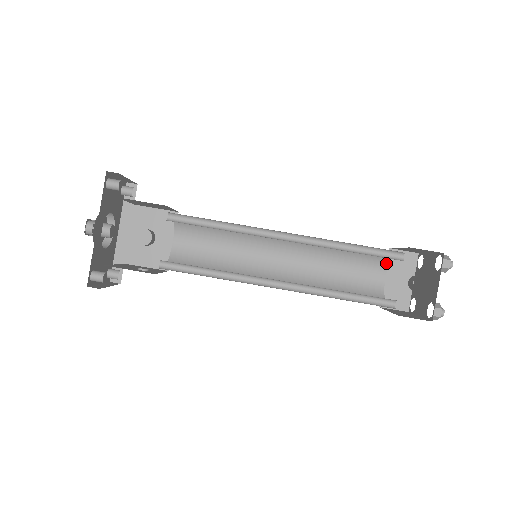
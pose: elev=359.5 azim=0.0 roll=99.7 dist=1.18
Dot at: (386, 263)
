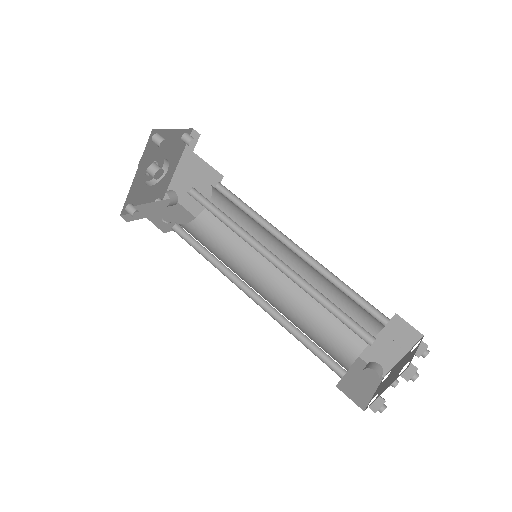
Dot at: (380, 326)
